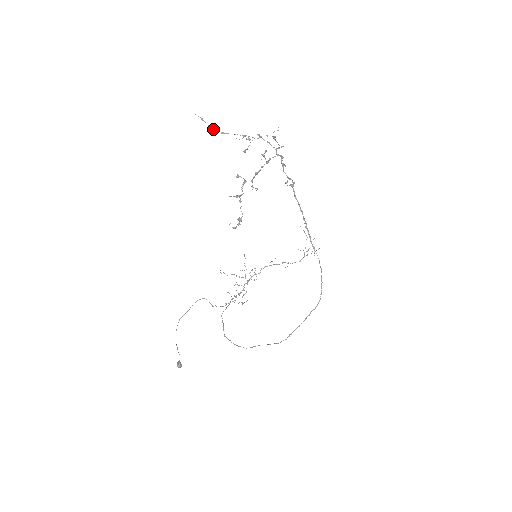
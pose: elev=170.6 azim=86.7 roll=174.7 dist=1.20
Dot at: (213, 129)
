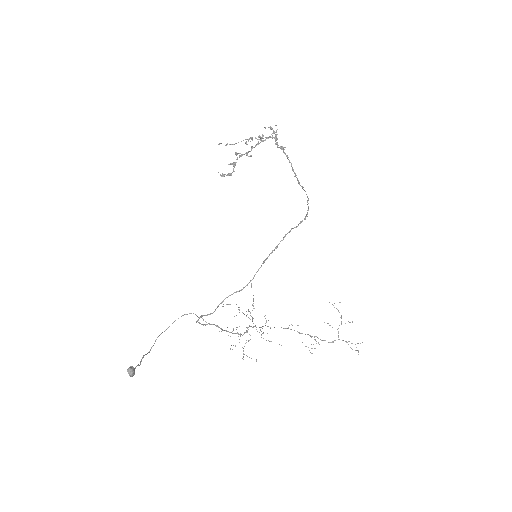
Dot at: (227, 144)
